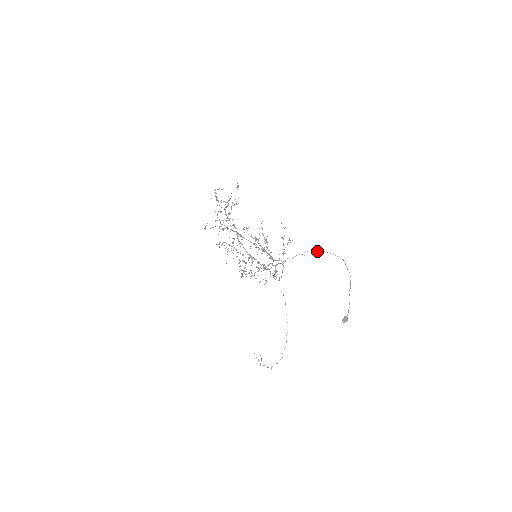
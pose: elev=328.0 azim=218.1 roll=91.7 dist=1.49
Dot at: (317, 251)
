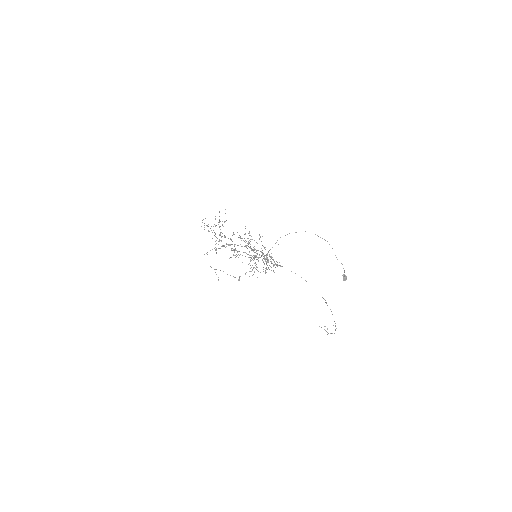
Dot at: (285, 235)
